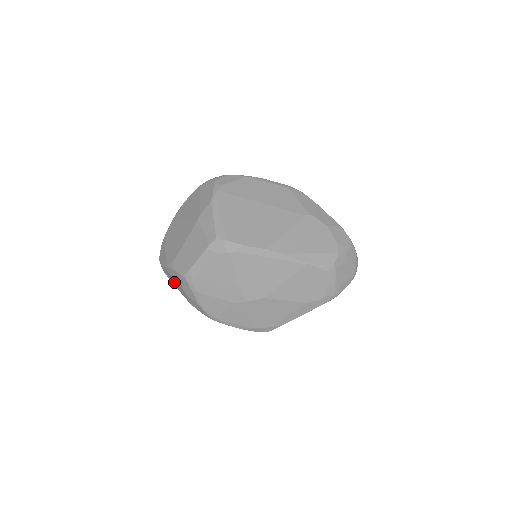
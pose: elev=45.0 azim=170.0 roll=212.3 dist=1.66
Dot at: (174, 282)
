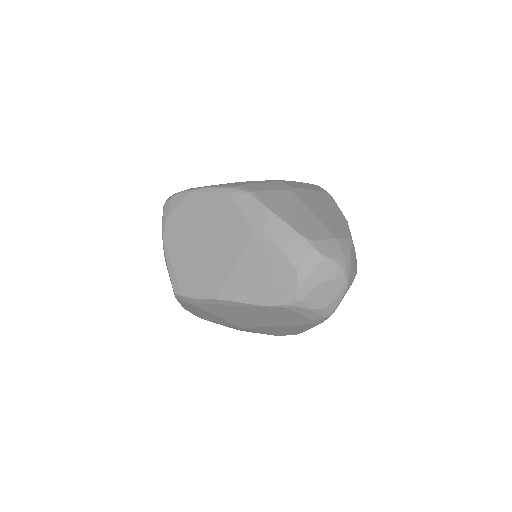
Dot at: occluded
